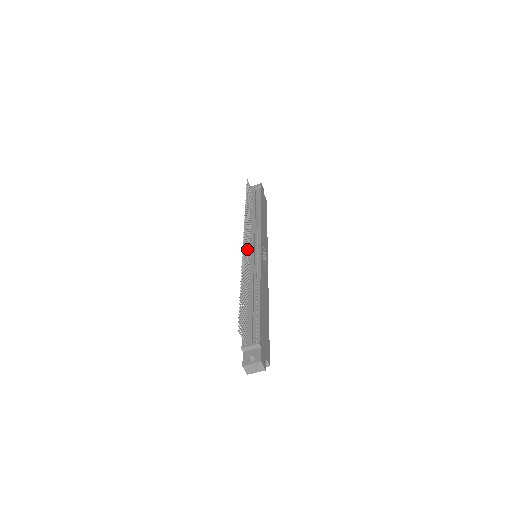
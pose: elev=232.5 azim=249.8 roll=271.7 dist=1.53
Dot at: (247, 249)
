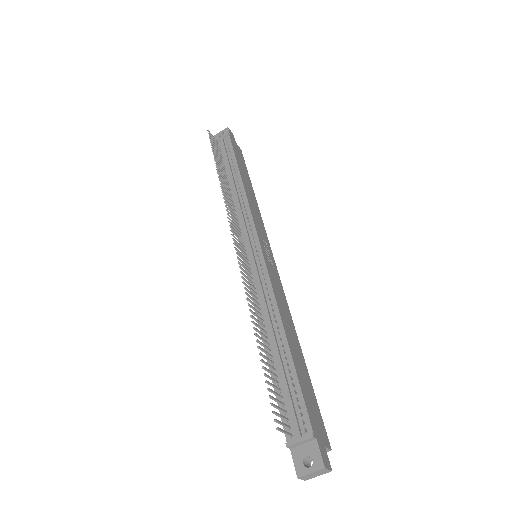
Dot at: (243, 255)
